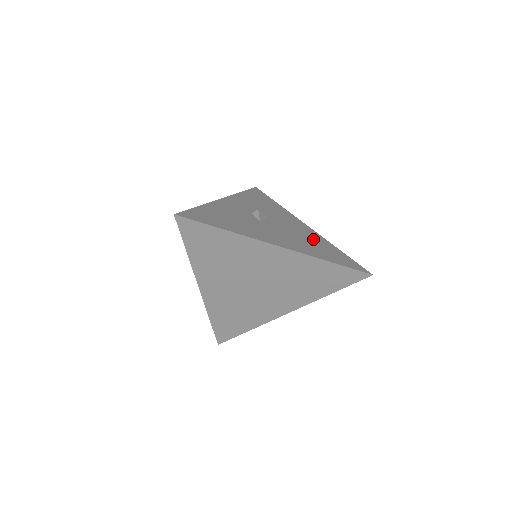
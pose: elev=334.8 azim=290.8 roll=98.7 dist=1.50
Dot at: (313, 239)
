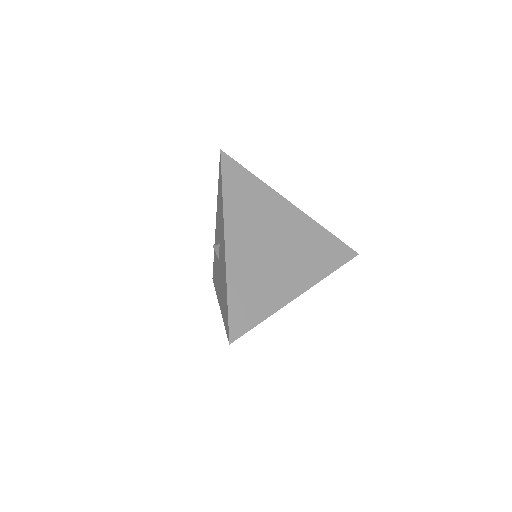
Dot at: occluded
